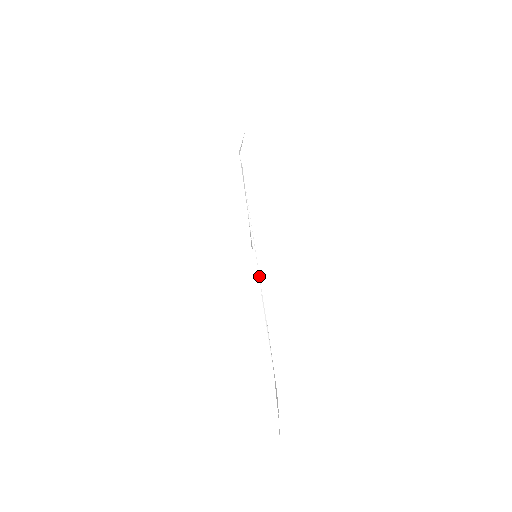
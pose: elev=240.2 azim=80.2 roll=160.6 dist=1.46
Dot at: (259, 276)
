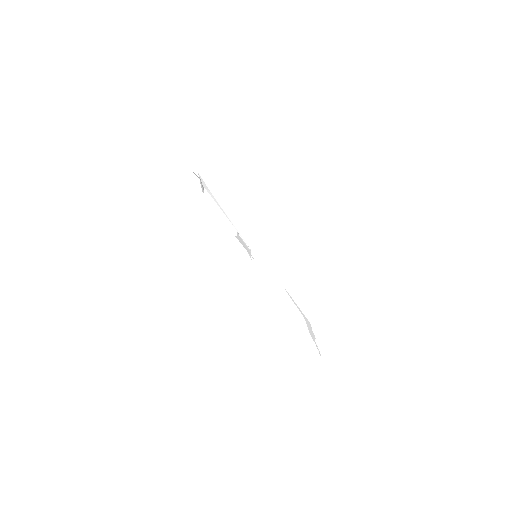
Dot at: (265, 265)
